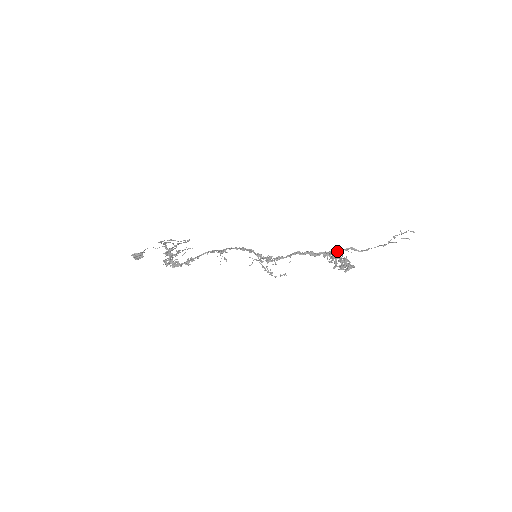
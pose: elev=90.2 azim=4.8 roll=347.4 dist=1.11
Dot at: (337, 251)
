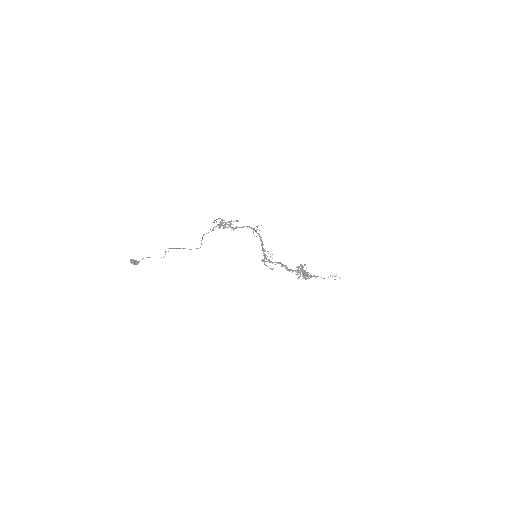
Dot at: occluded
